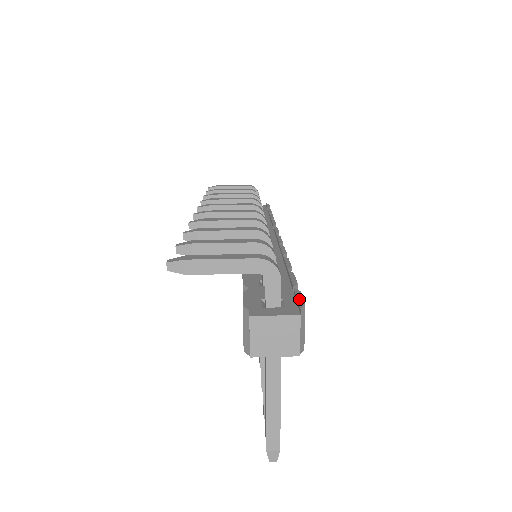
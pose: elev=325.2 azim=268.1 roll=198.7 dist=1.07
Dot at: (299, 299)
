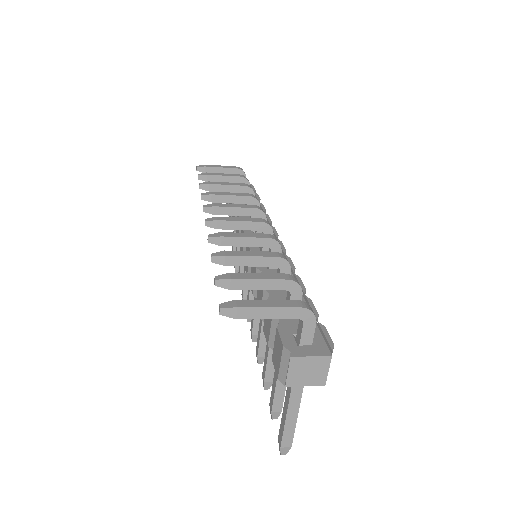
Dot at: (327, 337)
